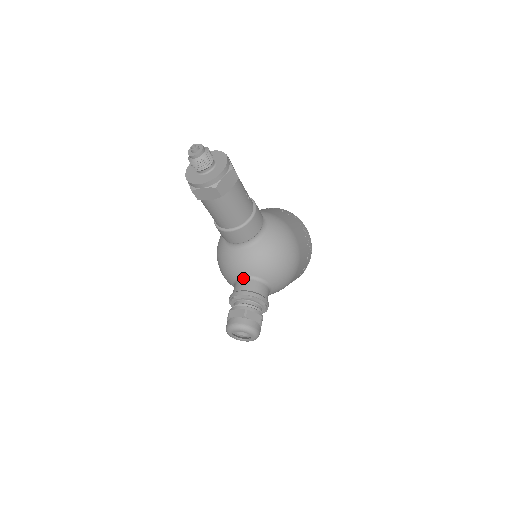
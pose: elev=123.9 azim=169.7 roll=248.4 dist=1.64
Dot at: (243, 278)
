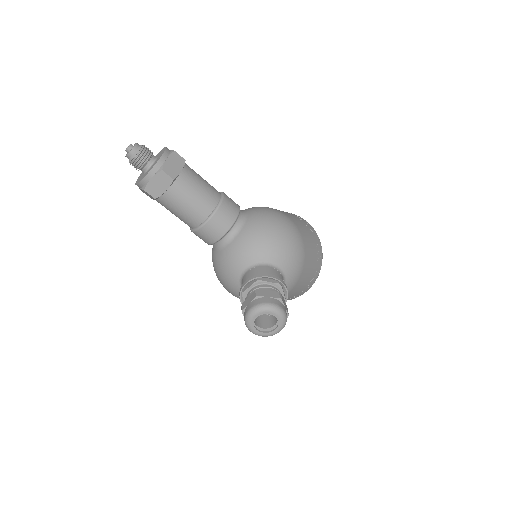
Dot at: (245, 272)
